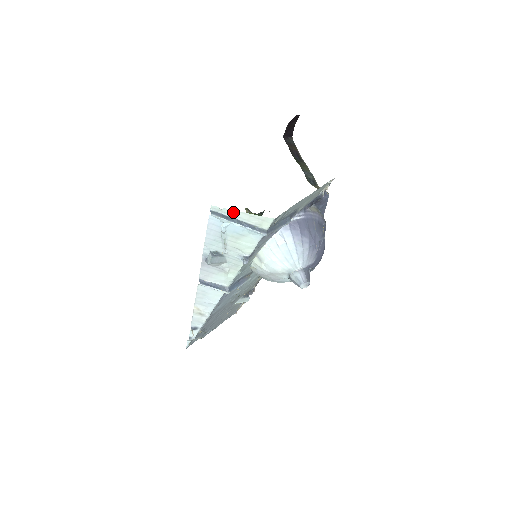
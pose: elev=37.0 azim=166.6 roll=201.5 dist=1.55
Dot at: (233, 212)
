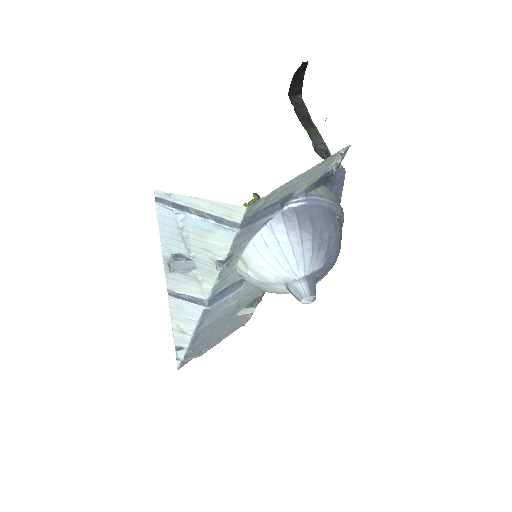
Dot at: (186, 198)
